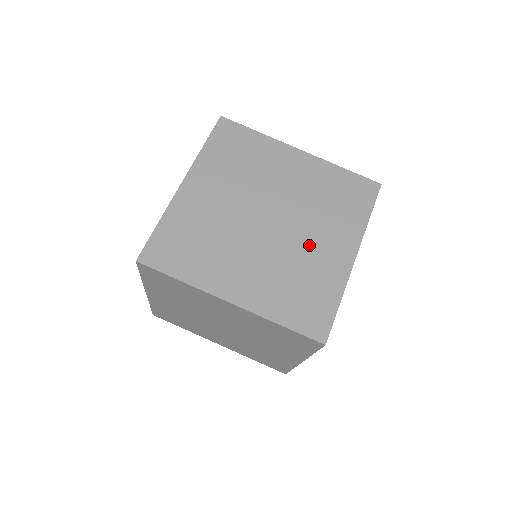
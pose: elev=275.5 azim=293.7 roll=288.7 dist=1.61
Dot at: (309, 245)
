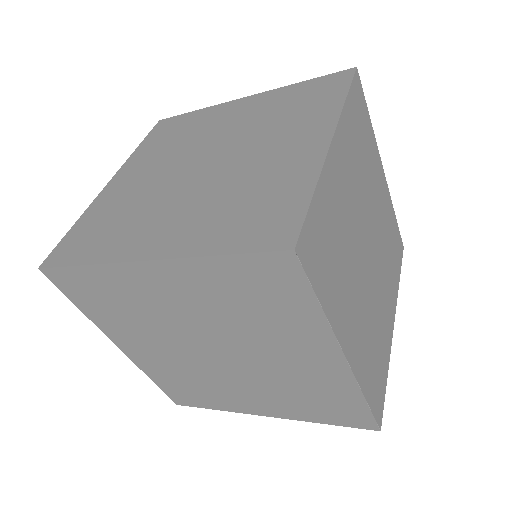
Dot at: (234, 387)
